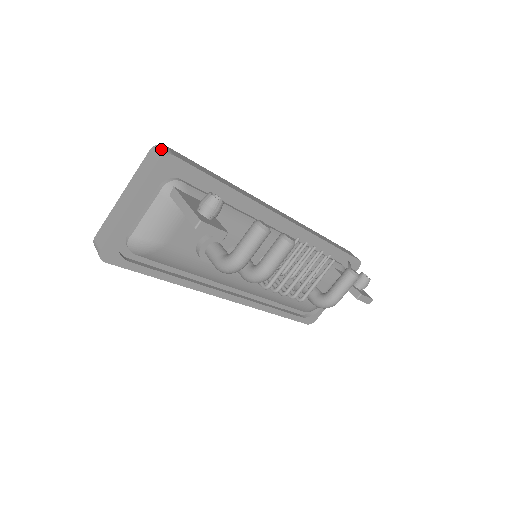
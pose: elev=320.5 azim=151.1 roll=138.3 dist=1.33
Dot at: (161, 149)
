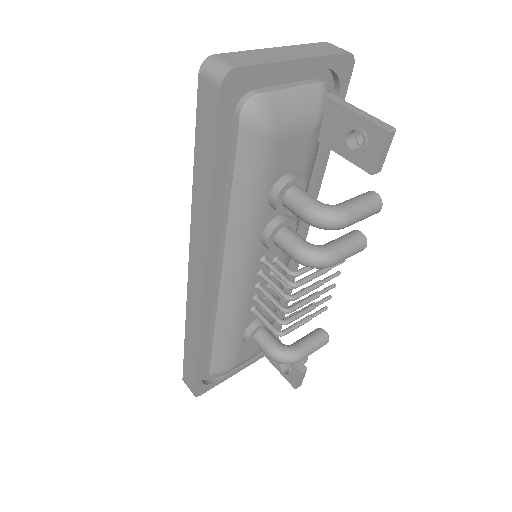
Dot at: occluded
